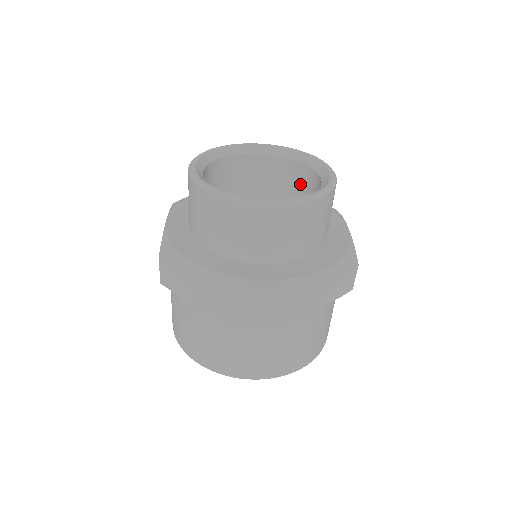
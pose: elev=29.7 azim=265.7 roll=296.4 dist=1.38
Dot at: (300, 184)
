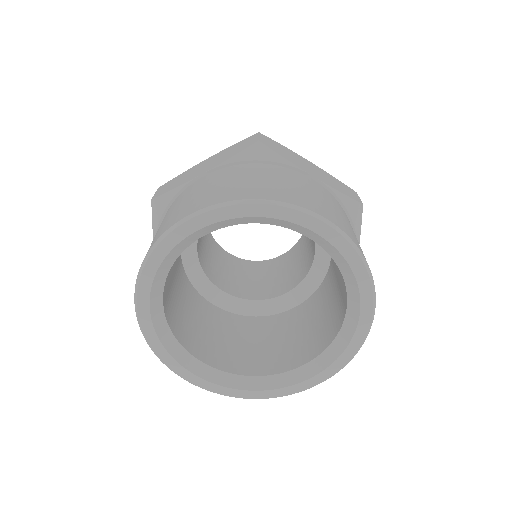
Dot at: (295, 256)
